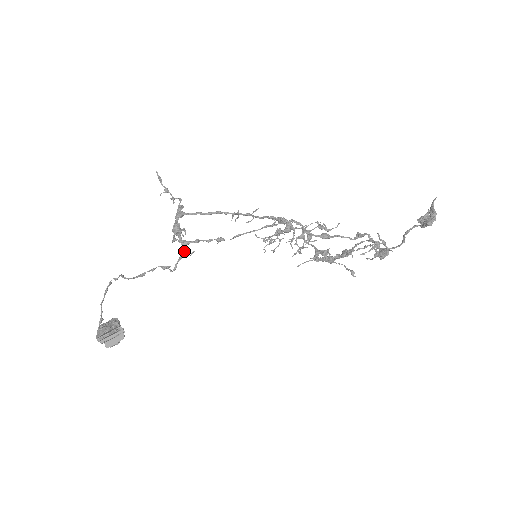
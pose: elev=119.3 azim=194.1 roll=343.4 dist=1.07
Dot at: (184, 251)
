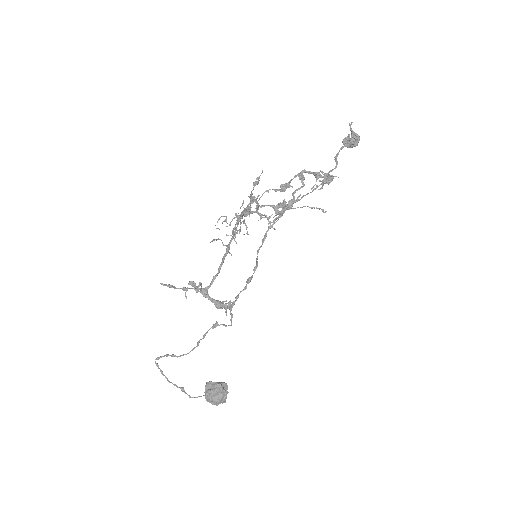
Dot at: occluded
